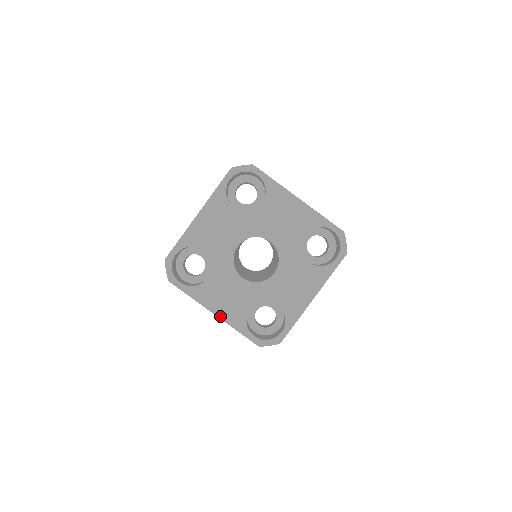
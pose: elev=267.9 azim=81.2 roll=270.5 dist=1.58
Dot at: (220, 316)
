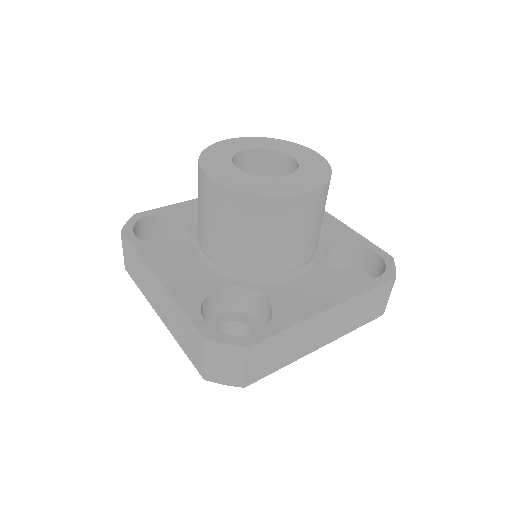
Dot at: (165, 282)
